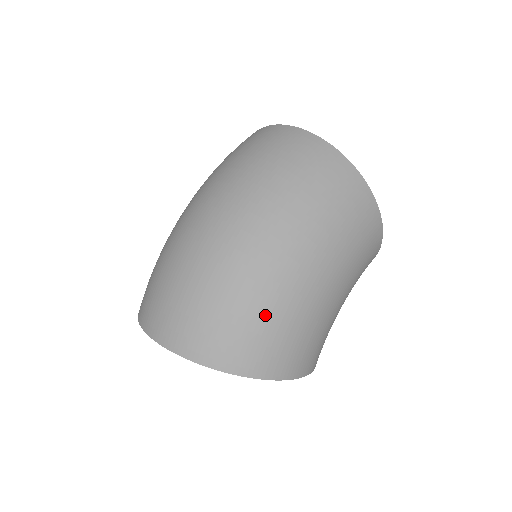
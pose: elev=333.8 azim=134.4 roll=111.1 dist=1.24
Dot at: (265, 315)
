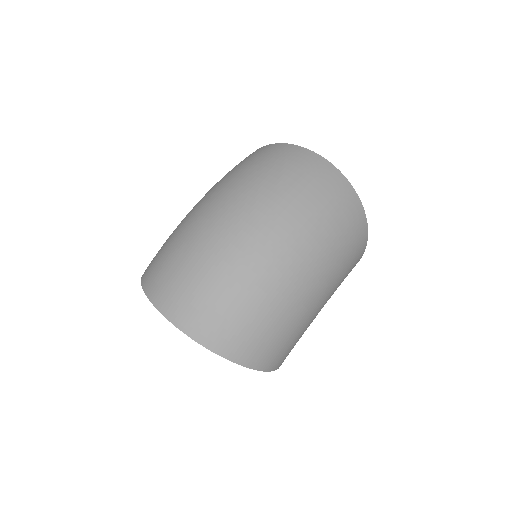
Dot at: (281, 323)
